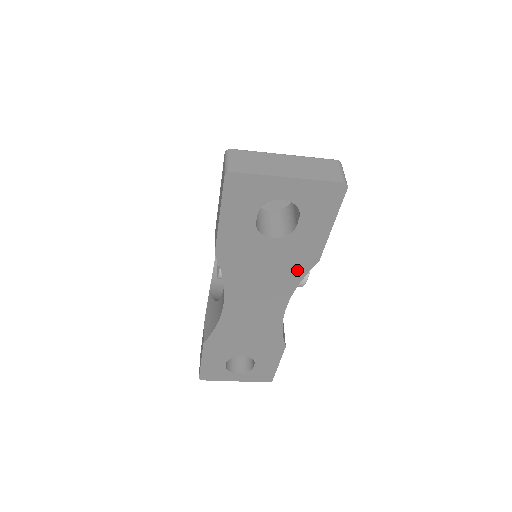
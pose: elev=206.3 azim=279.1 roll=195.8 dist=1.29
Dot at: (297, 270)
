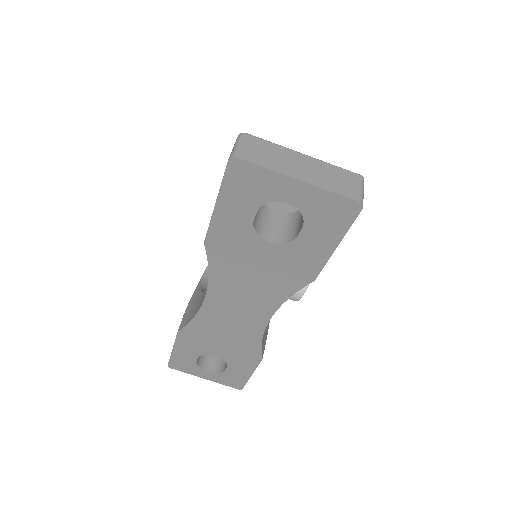
Dot at: (289, 283)
